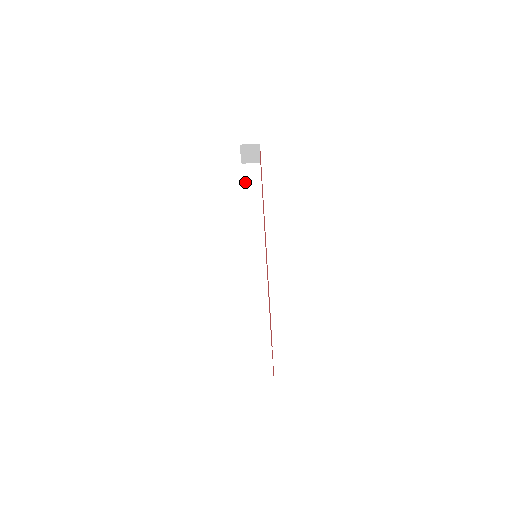
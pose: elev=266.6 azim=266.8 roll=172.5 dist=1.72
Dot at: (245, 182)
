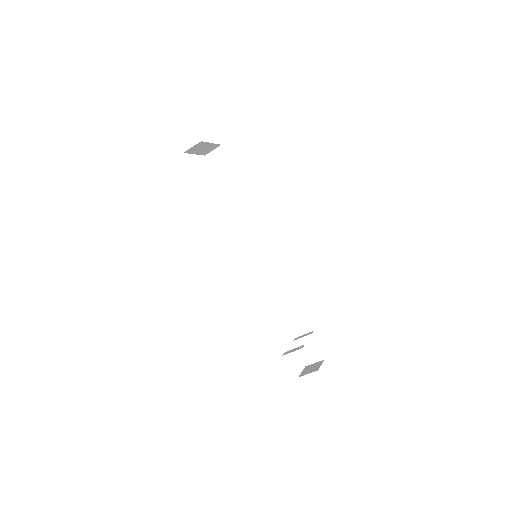
Dot at: (217, 174)
